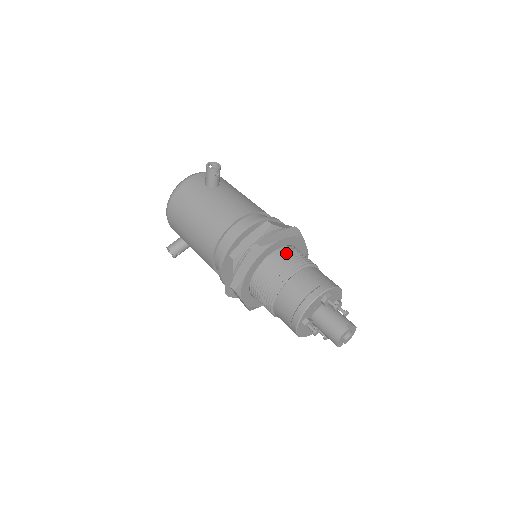
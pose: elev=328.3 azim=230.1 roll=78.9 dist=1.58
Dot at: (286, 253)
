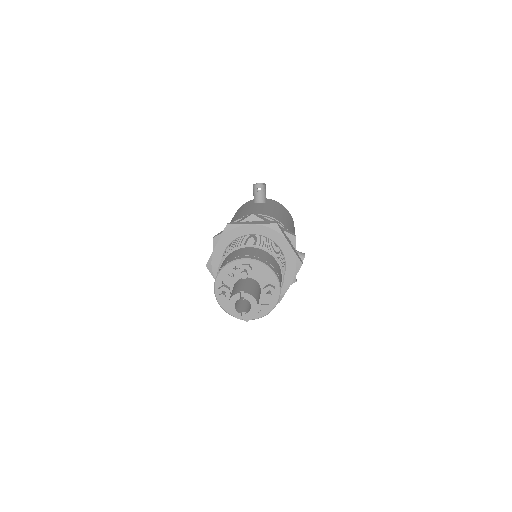
Dot at: (252, 238)
